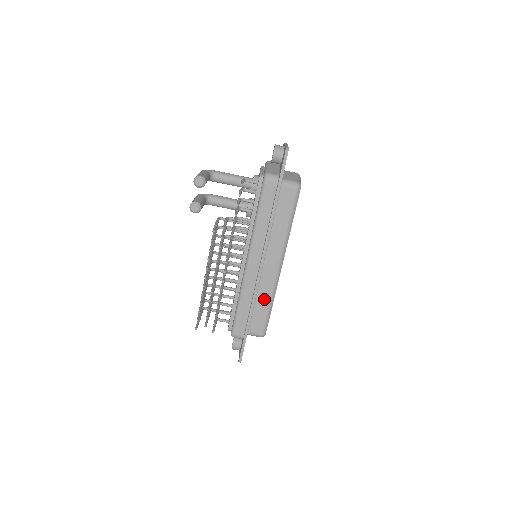
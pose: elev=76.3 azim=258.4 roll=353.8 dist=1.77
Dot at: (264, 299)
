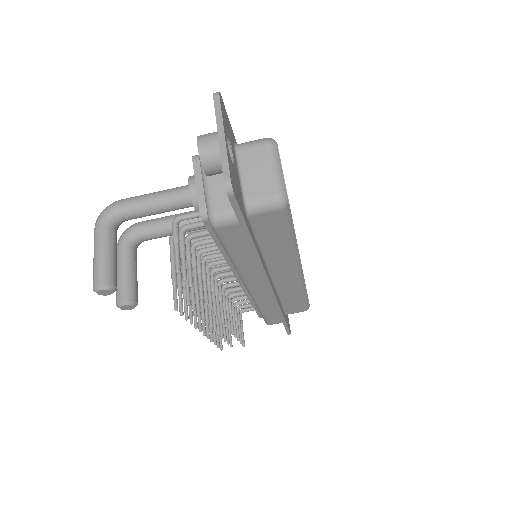
Dot at: (292, 295)
